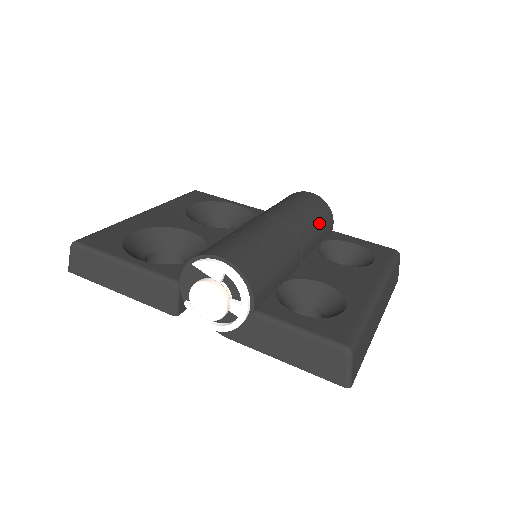
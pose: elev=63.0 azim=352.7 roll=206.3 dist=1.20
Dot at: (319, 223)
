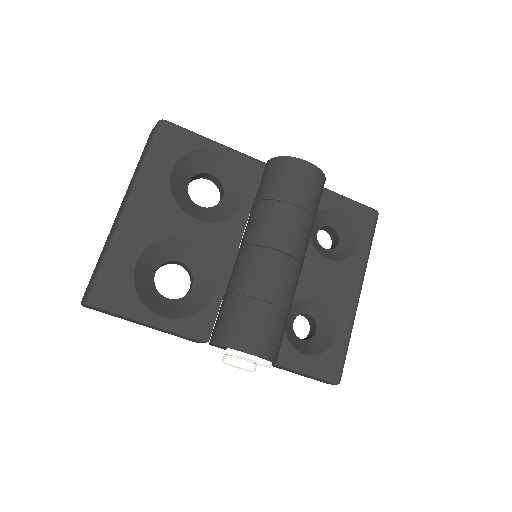
Dot at: (315, 213)
